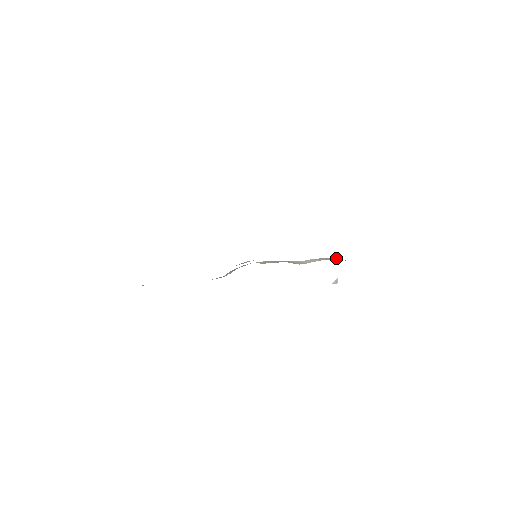
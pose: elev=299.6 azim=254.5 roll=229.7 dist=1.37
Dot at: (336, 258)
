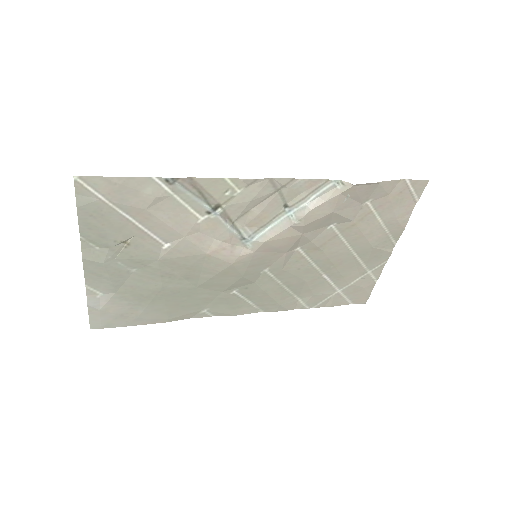
Dot at: (342, 187)
